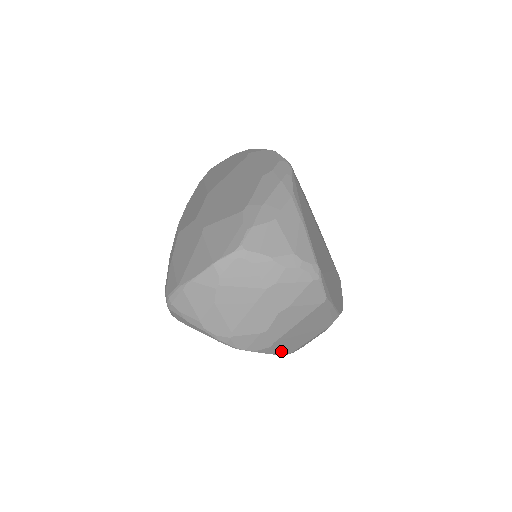
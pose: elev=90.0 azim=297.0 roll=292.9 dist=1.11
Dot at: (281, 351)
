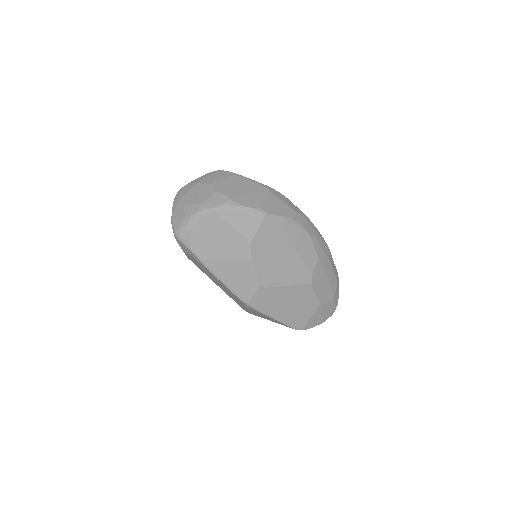
Dot at: (246, 205)
